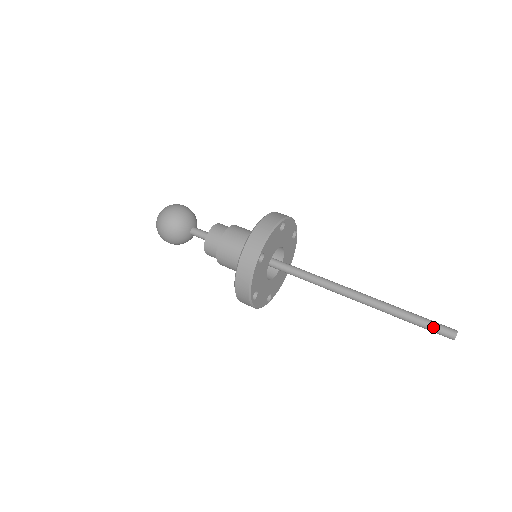
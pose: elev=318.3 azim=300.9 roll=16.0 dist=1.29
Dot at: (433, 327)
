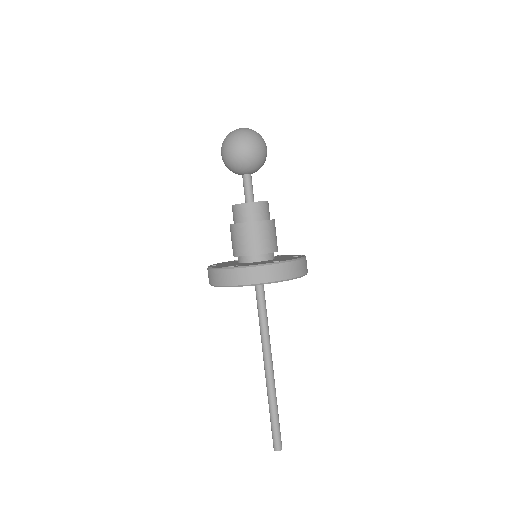
Dot at: (273, 433)
